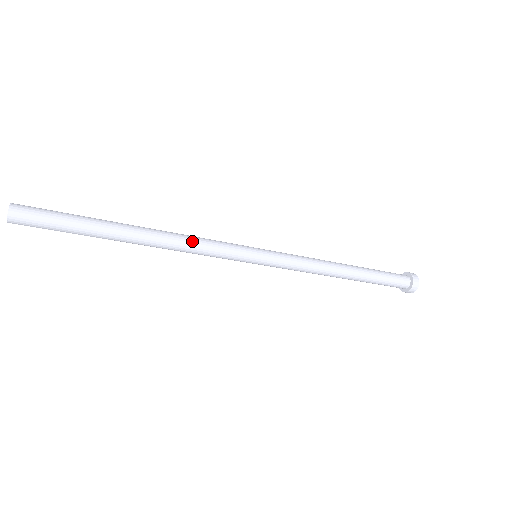
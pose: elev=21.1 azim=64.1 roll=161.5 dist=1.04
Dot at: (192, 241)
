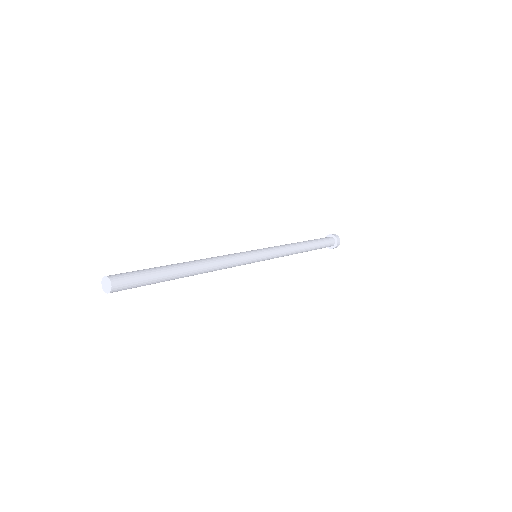
Dot at: occluded
